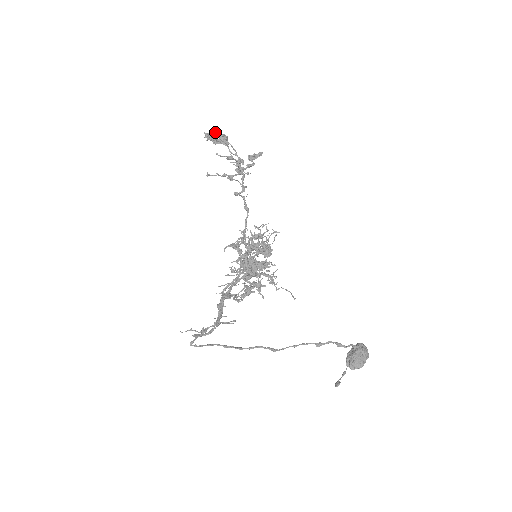
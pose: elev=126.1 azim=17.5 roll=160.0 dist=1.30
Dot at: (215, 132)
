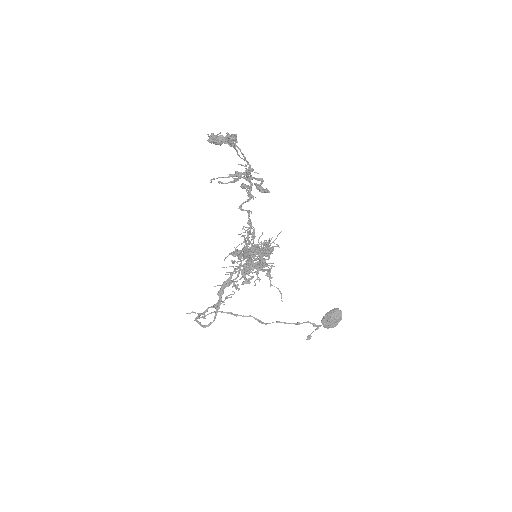
Dot at: (220, 142)
